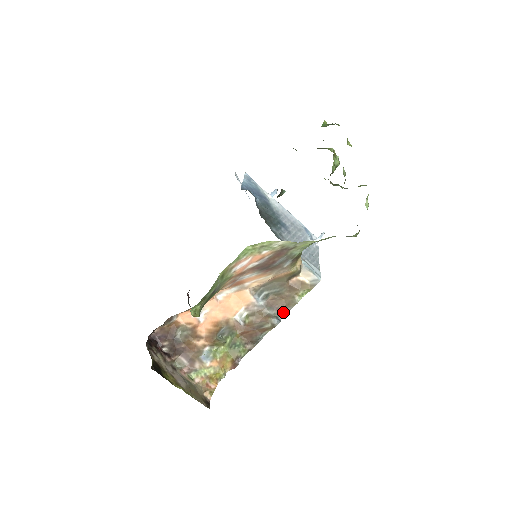
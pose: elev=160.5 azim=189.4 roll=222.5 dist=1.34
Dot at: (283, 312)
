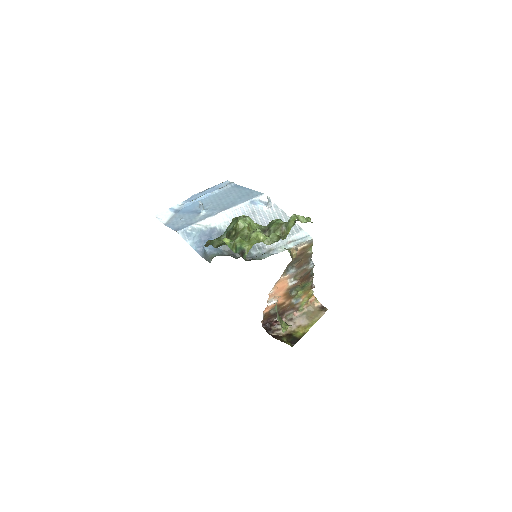
Dot at: (309, 260)
